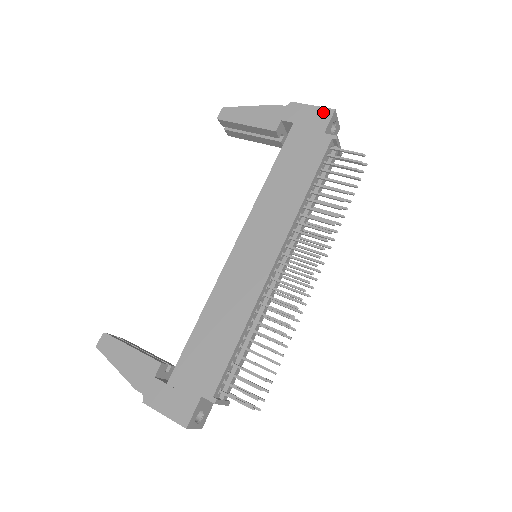
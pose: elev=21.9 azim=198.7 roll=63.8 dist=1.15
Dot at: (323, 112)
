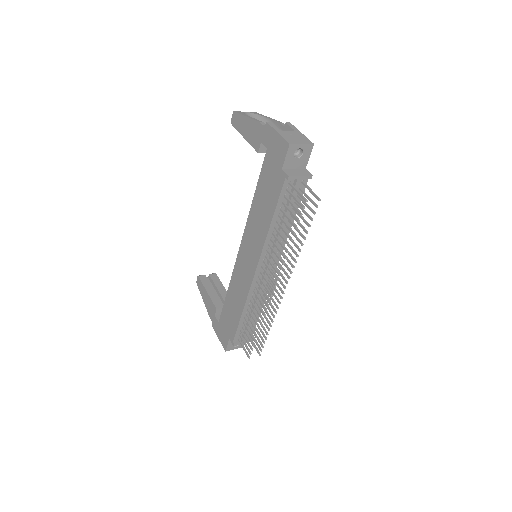
Dot at: (282, 144)
